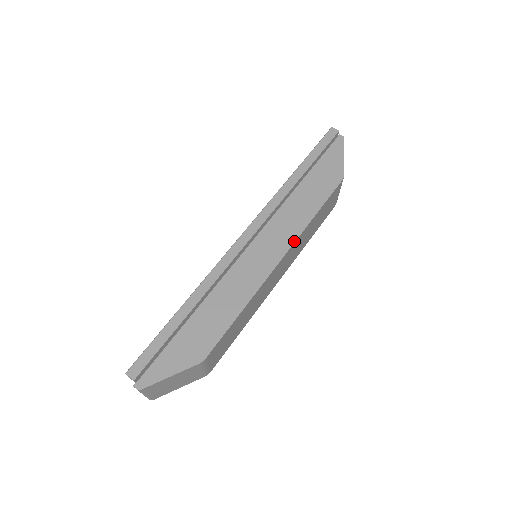
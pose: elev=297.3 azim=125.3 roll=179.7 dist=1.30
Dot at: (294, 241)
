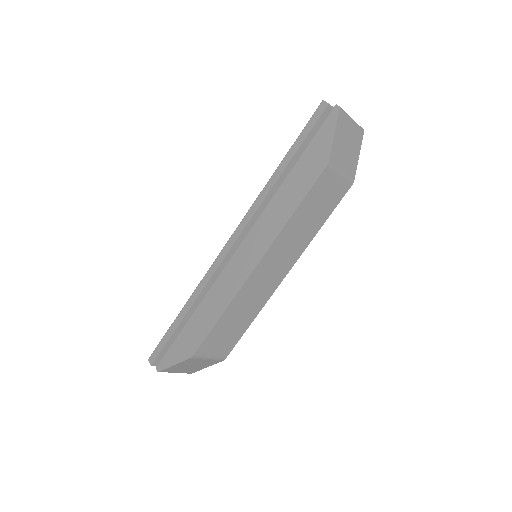
Dot at: (269, 246)
